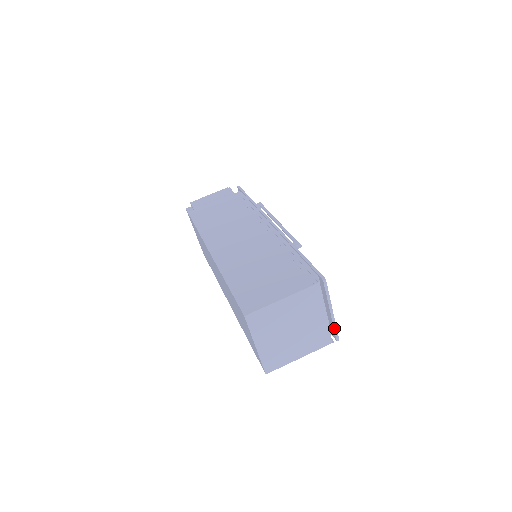
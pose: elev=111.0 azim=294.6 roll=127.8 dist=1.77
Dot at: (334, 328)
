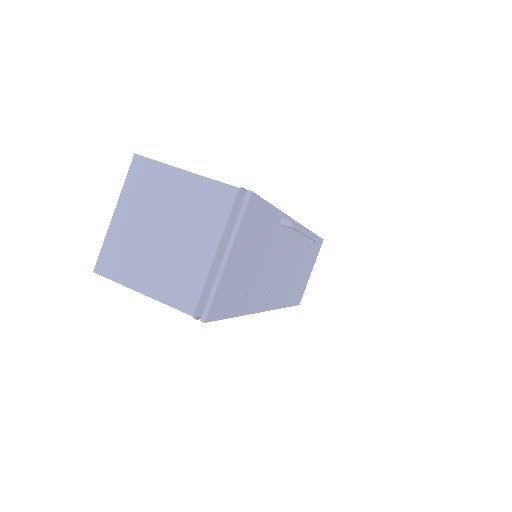
Dot at: (212, 291)
